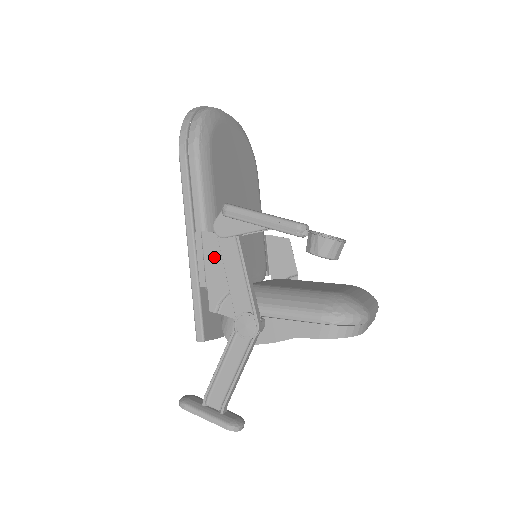
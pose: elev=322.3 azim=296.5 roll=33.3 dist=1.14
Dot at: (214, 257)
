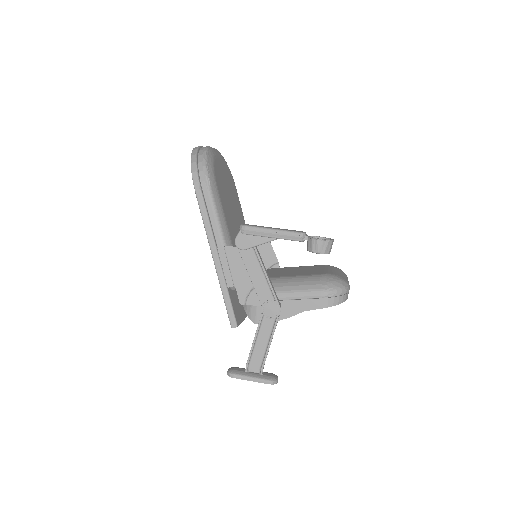
Dot at: (237, 264)
